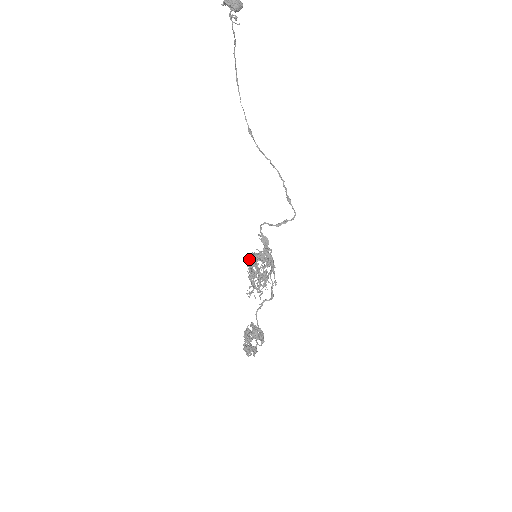
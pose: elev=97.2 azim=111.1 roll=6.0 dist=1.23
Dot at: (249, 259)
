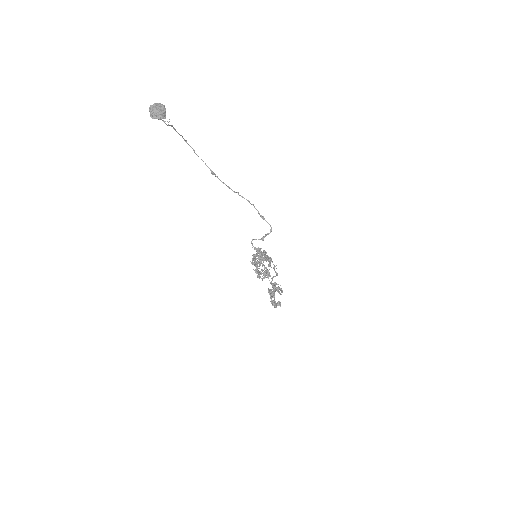
Dot at: (252, 263)
